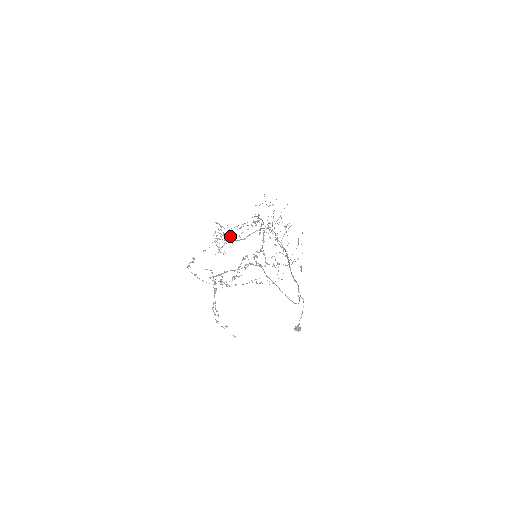
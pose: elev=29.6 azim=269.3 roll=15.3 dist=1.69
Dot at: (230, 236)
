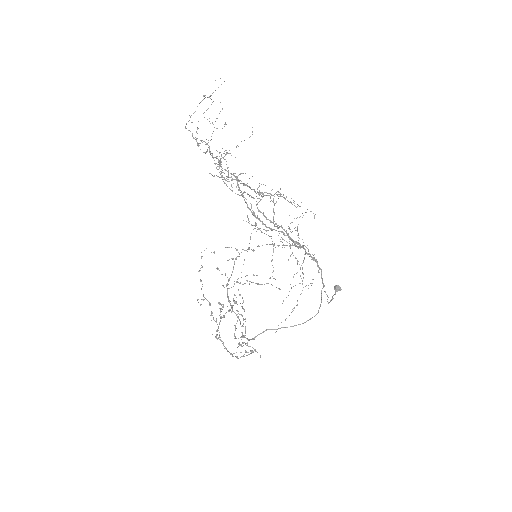
Dot at: occluded
